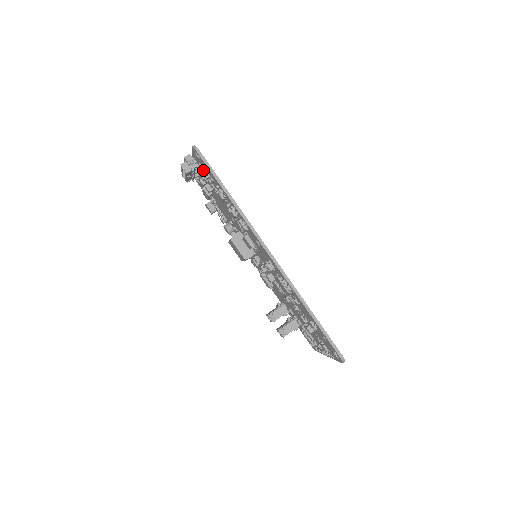
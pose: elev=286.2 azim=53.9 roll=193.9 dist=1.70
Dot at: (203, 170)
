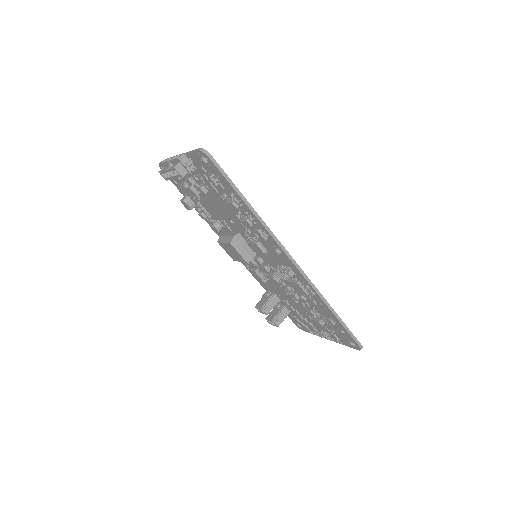
Dot at: (211, 176)
